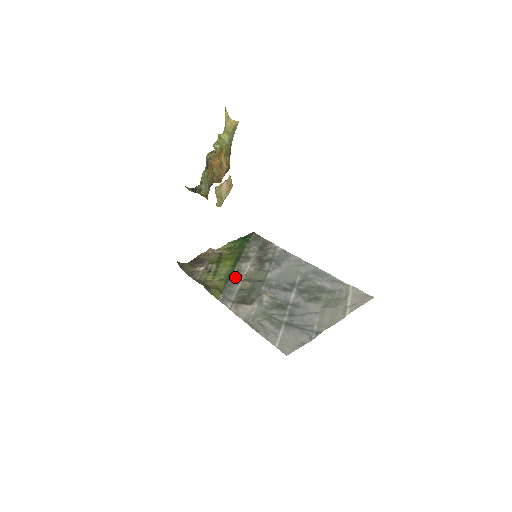
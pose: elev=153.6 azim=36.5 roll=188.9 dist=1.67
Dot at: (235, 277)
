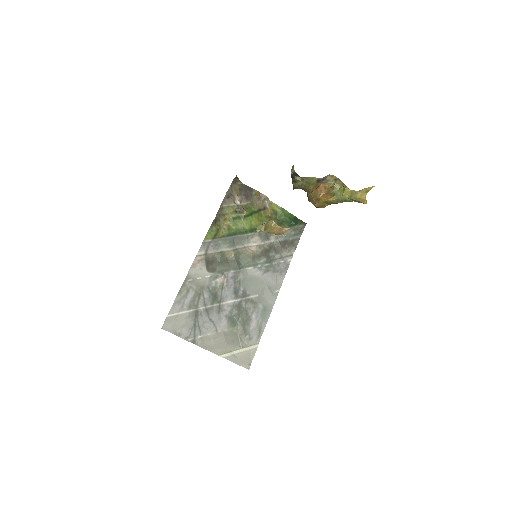
Dot at: (238, 239)
